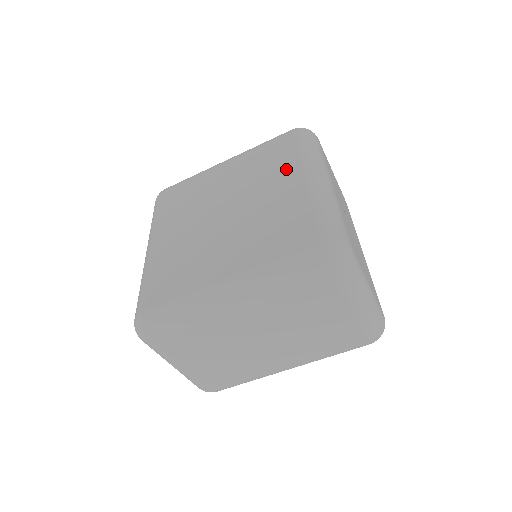
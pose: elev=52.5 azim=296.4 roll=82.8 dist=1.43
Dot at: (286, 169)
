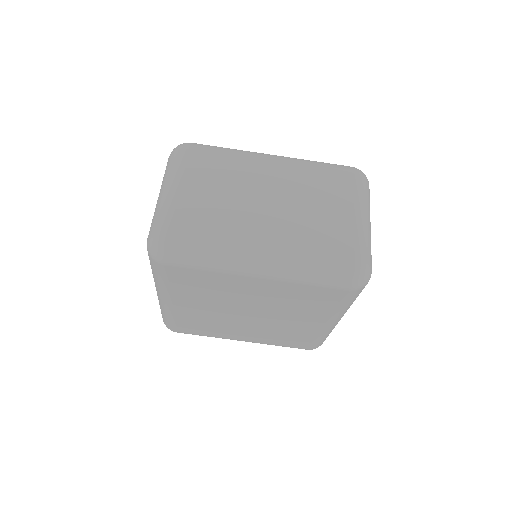
Dot at: occluded
